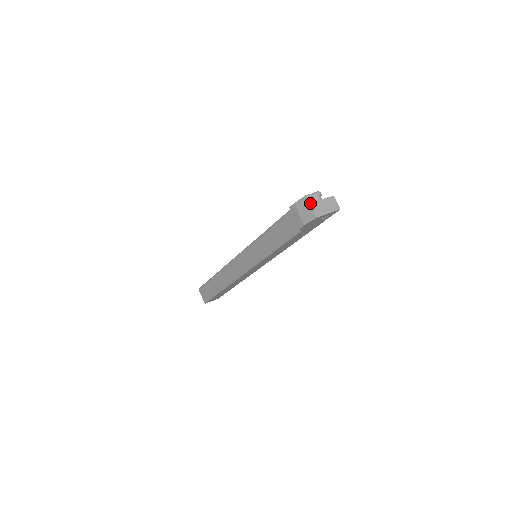
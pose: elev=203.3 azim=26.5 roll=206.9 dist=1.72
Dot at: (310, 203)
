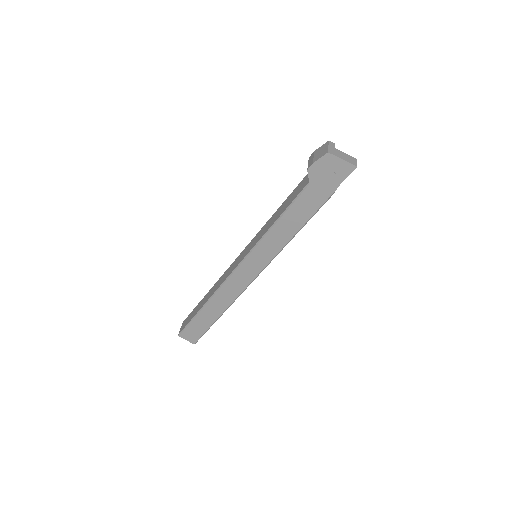
Dot at: (329, 145)
